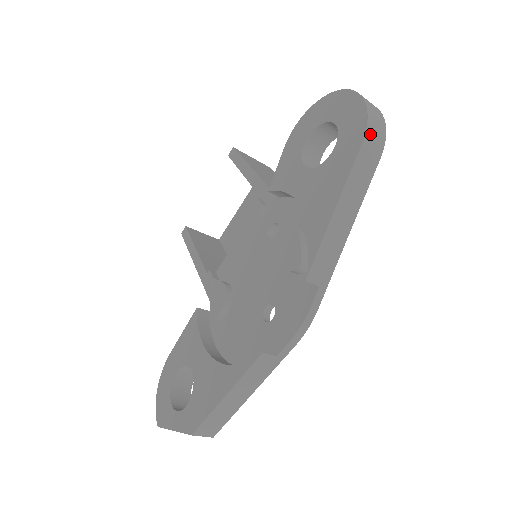
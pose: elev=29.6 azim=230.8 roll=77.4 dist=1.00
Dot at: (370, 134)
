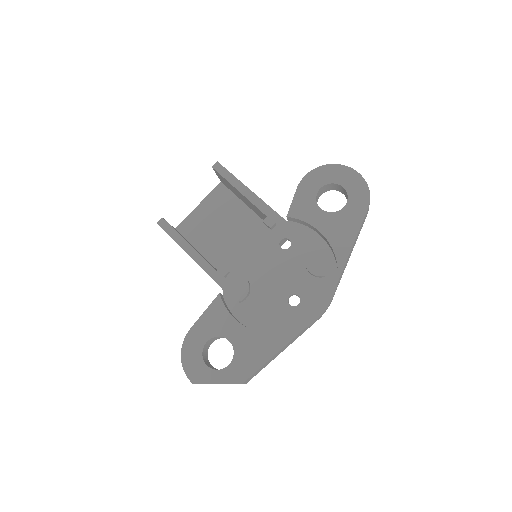
Dot at: occluded
